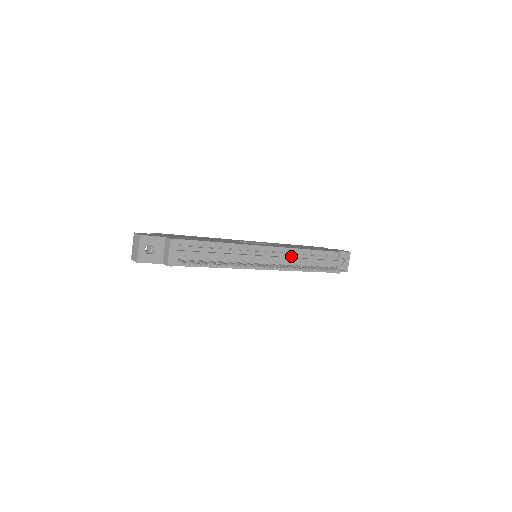
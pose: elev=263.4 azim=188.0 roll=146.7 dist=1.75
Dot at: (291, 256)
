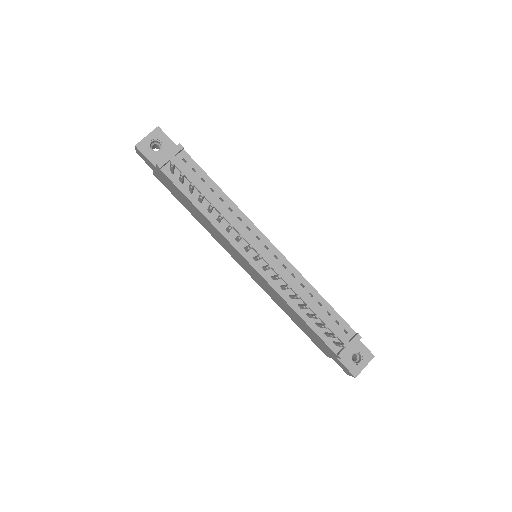
Dot at: (293, 281)
